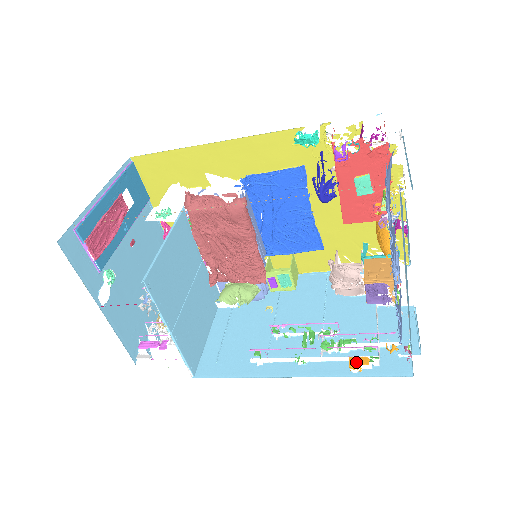
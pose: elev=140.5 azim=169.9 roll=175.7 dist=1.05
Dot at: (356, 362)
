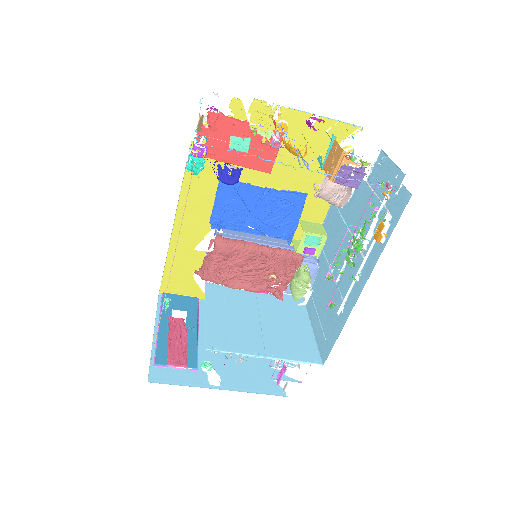
Dot at: (378, 234)
